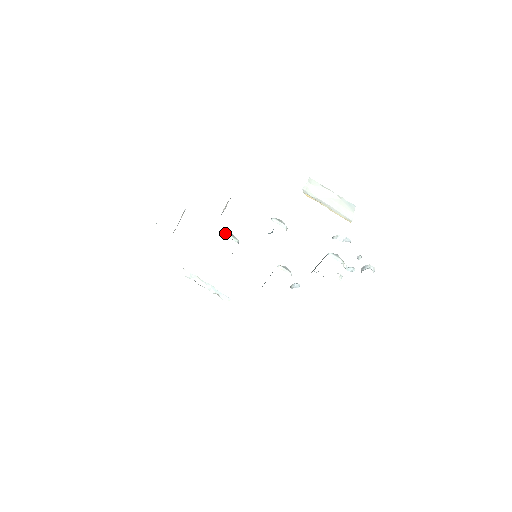
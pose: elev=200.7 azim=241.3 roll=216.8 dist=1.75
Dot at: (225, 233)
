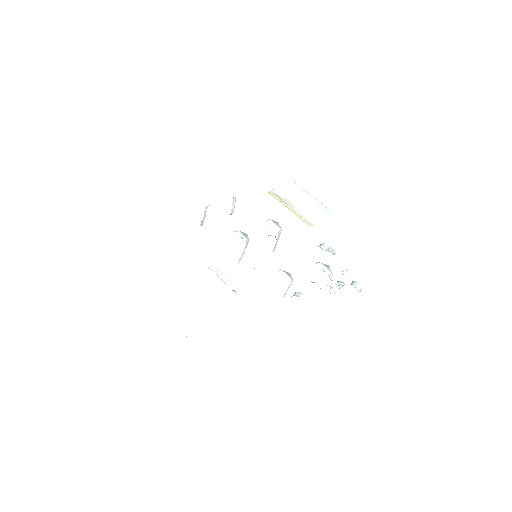
Dot at: (237, 231)
